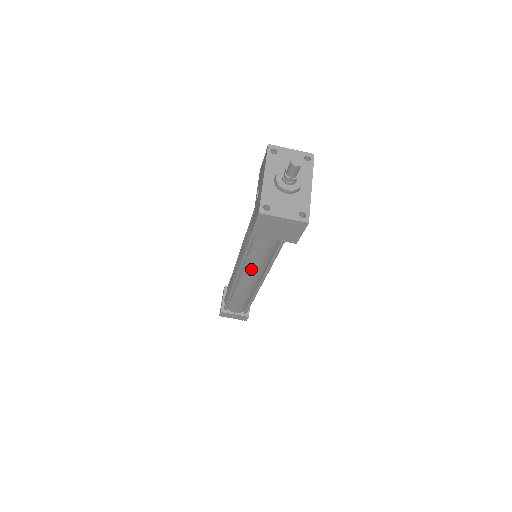
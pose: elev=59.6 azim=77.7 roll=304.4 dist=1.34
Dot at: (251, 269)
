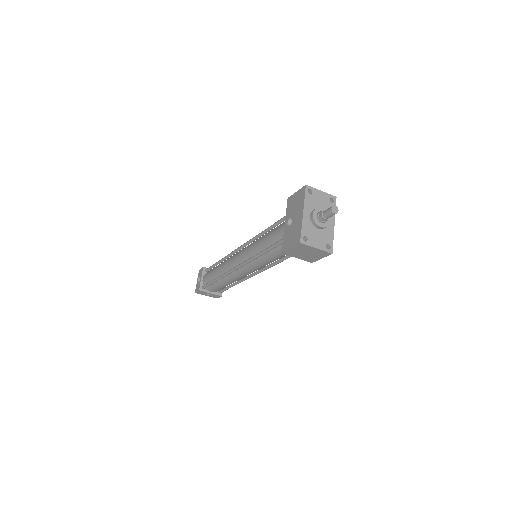
Dot at: (252, 267)
